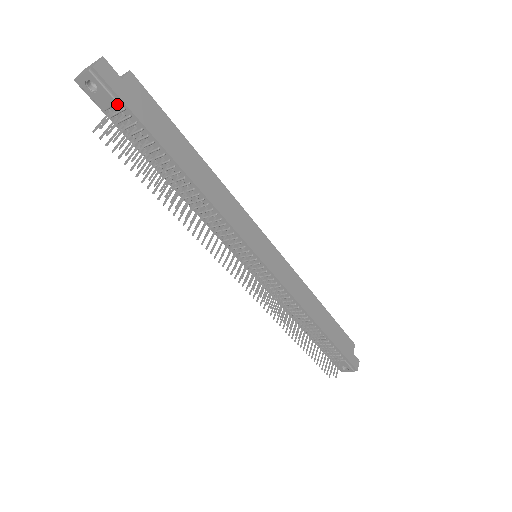
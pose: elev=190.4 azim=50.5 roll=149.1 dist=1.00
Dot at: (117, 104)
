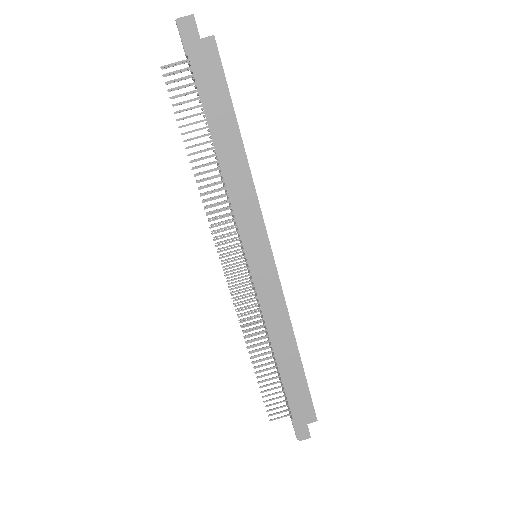
Dot at: (188, 57)
